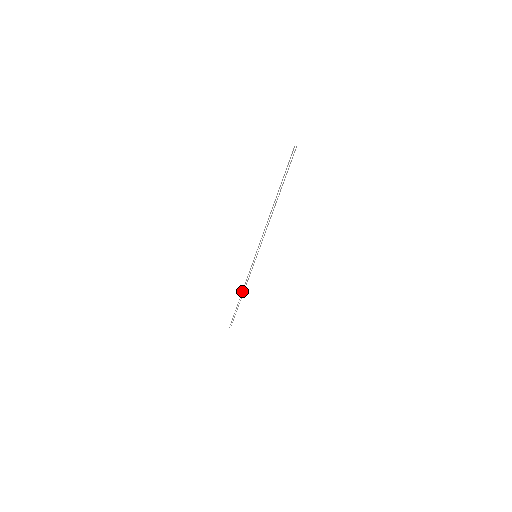
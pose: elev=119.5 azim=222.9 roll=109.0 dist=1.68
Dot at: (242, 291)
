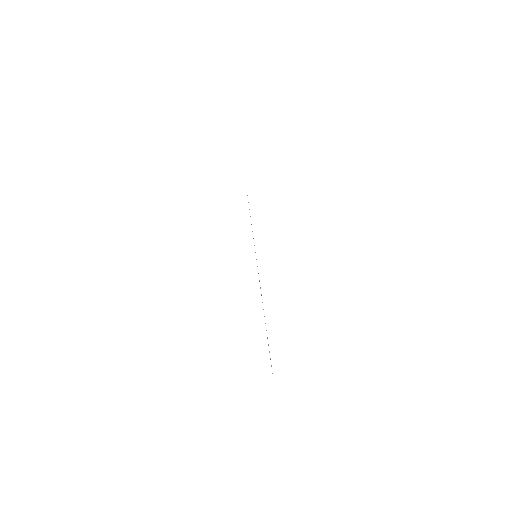
Dot at: occluded
